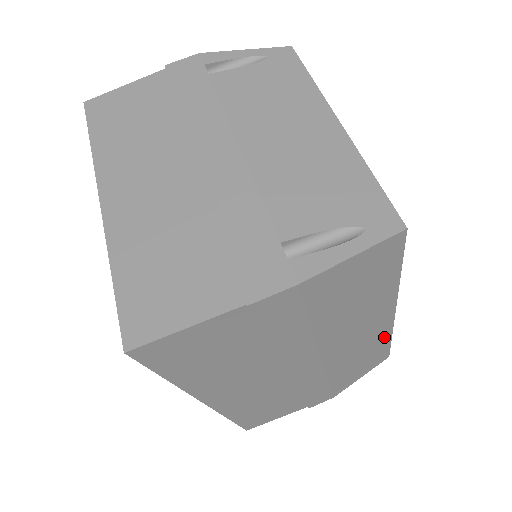
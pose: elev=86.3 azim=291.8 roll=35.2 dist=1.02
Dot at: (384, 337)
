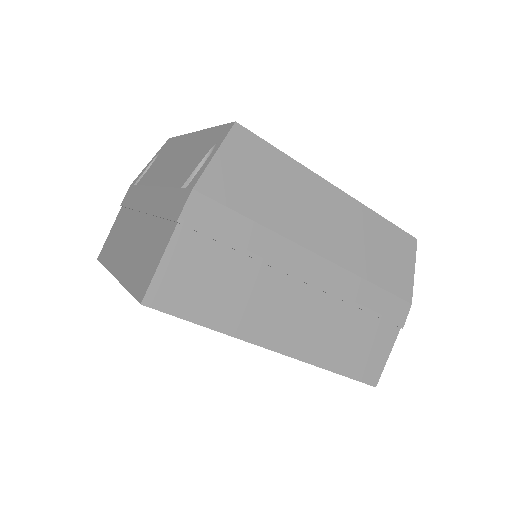
Dot at: (369, 218)
